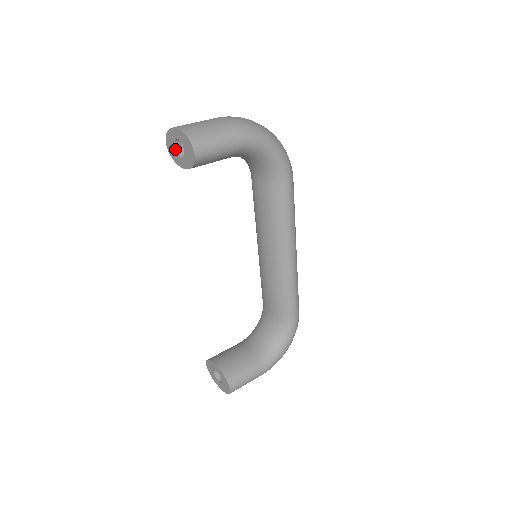
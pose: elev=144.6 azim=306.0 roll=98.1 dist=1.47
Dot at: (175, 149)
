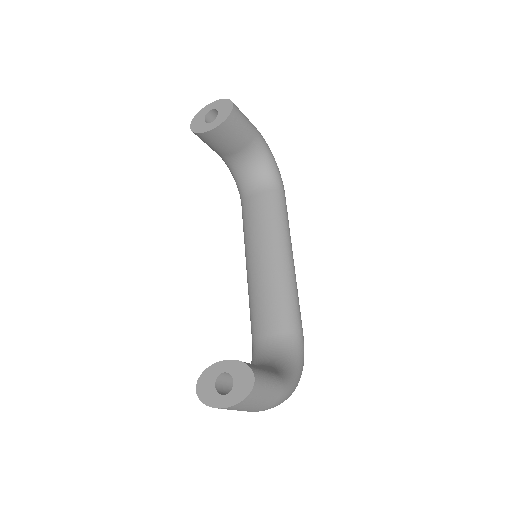
Dot at: (204, 121)
